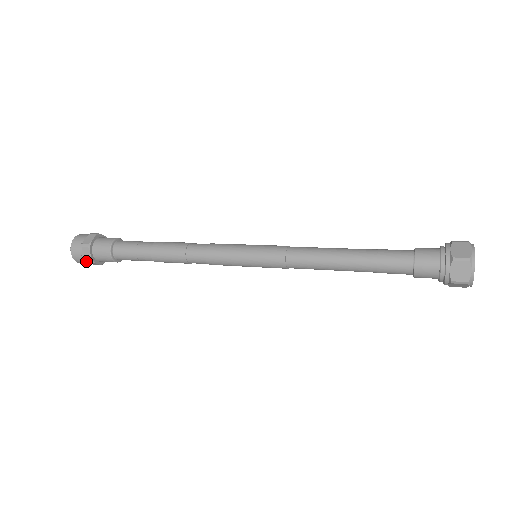
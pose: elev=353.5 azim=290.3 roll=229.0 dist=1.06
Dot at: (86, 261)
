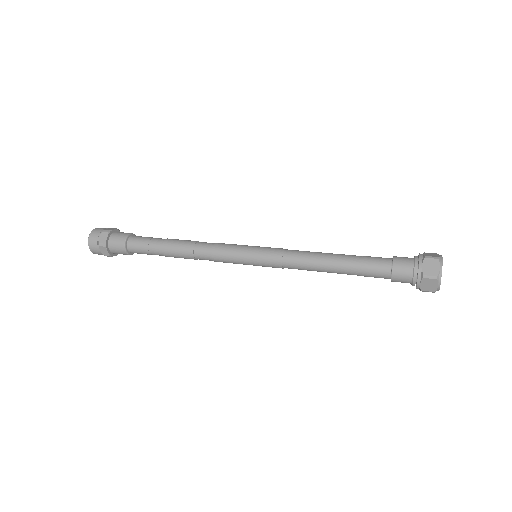
Dot at: (100, 245)
